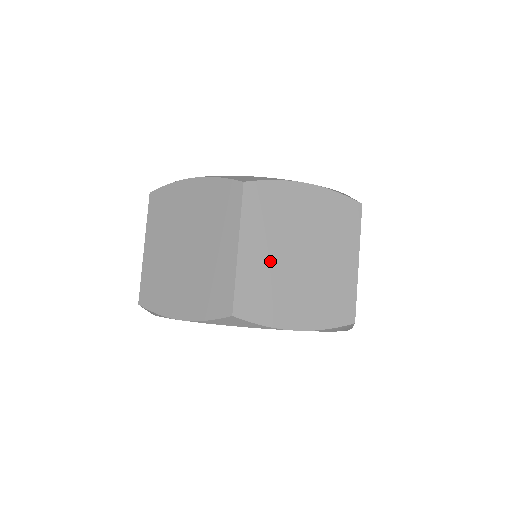
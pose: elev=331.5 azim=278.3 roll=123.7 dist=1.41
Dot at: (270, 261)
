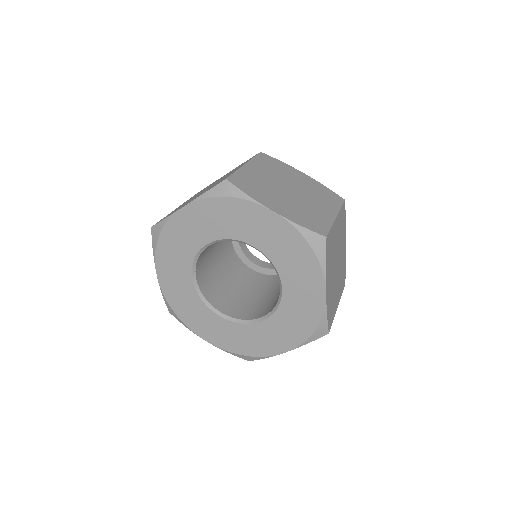
Dot at: (265, 179)
